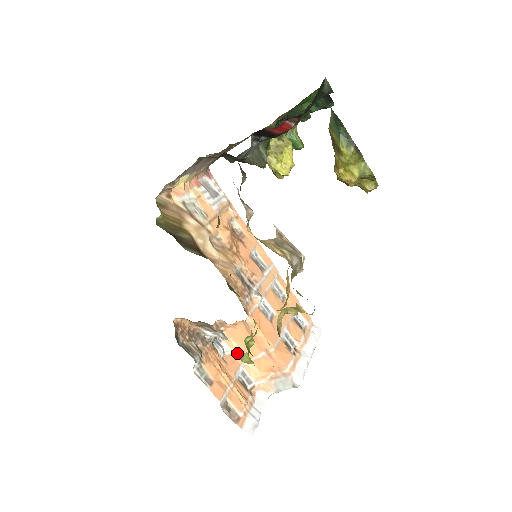
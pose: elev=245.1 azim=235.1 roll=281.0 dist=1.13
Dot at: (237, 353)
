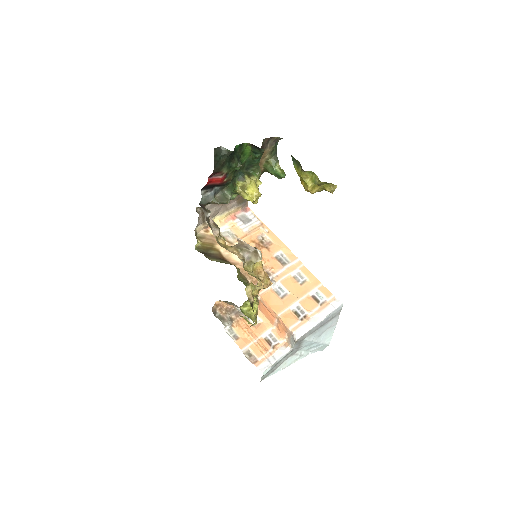
Dot at: (244, 318)
